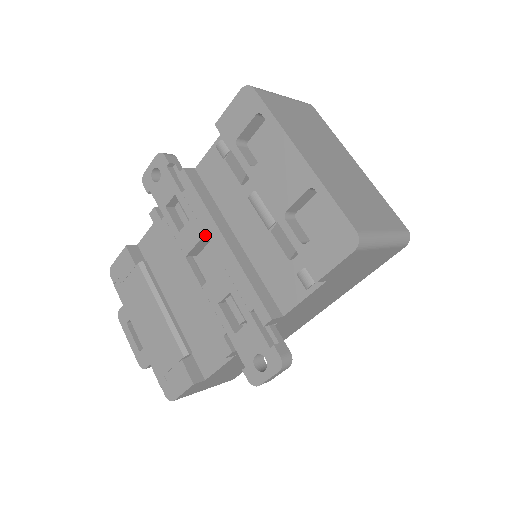
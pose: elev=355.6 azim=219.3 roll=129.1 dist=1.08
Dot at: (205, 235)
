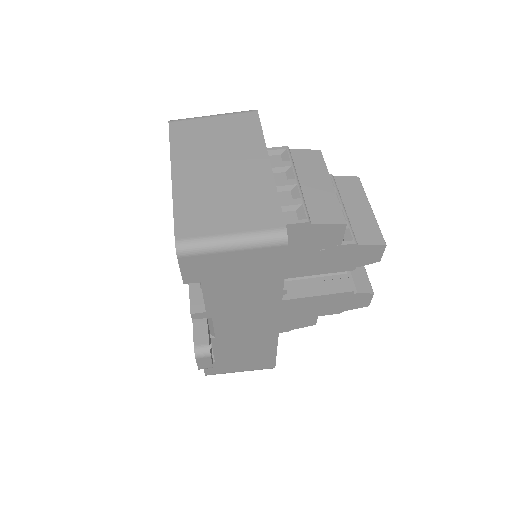
Dot at: occluded
